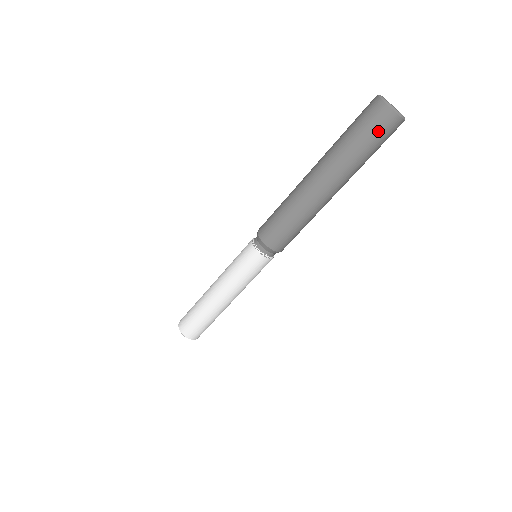
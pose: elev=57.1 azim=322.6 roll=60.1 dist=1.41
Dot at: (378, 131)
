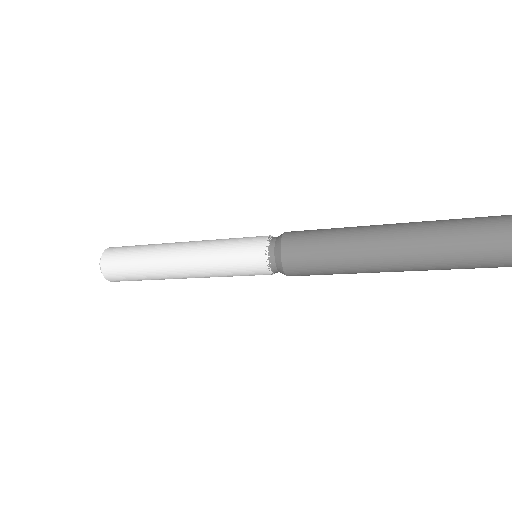
Dot at: out of frame
